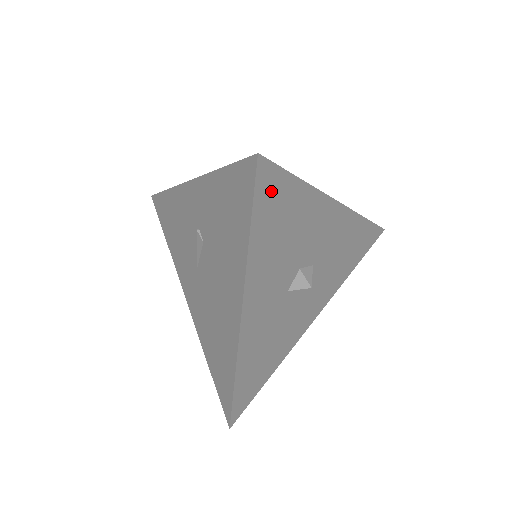
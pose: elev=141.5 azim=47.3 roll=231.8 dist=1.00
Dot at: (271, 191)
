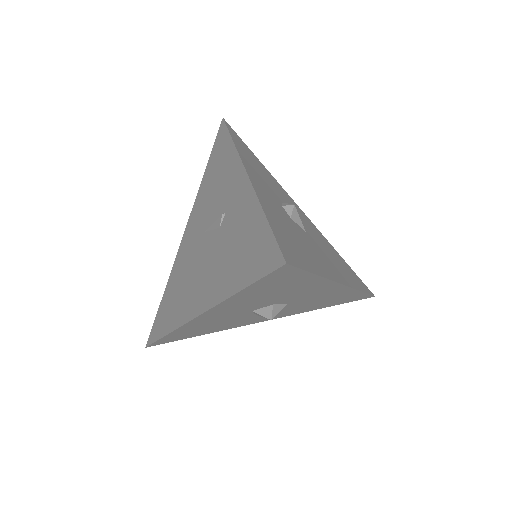
Dot at: (281, 277)
